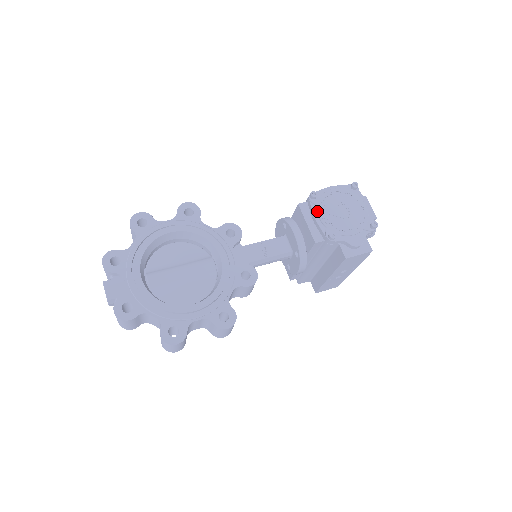
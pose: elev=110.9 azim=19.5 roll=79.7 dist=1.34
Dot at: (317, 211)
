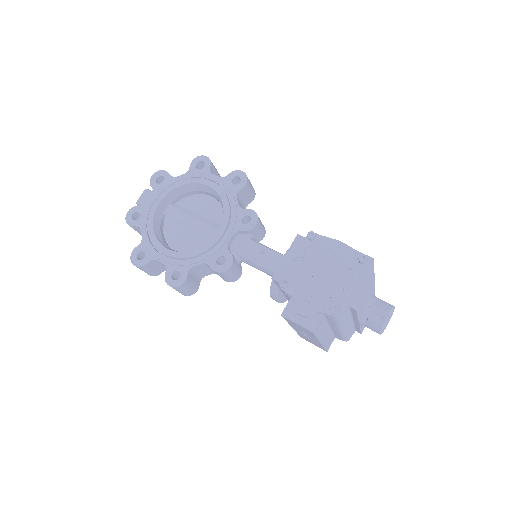
Dot at: (299, 252)
